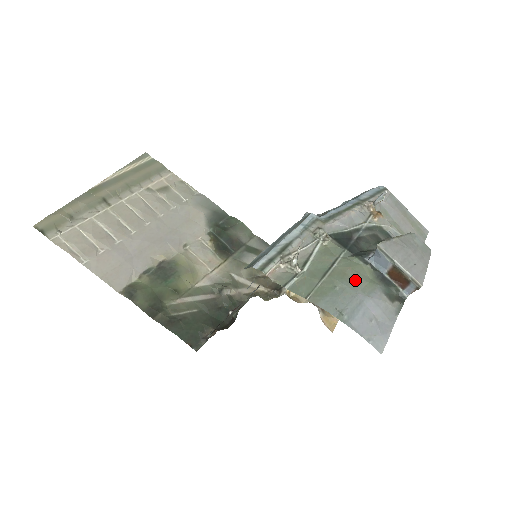
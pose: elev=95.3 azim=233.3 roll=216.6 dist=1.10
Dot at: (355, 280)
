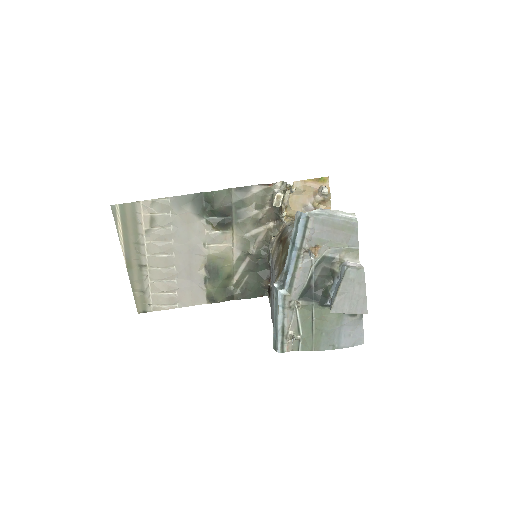
Dot at: (330, 322)
